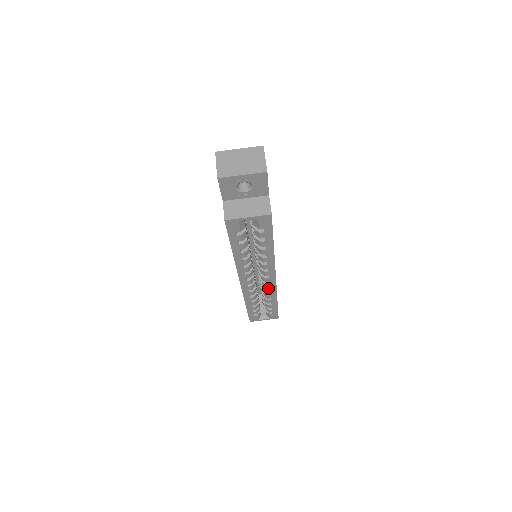
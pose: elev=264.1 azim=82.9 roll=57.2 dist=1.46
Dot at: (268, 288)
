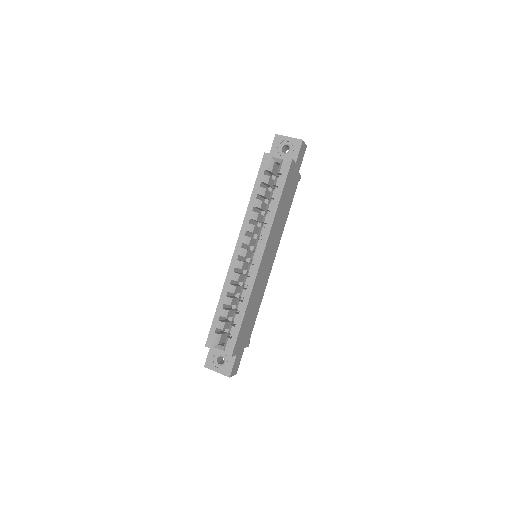
Dot at: (249, 277)
